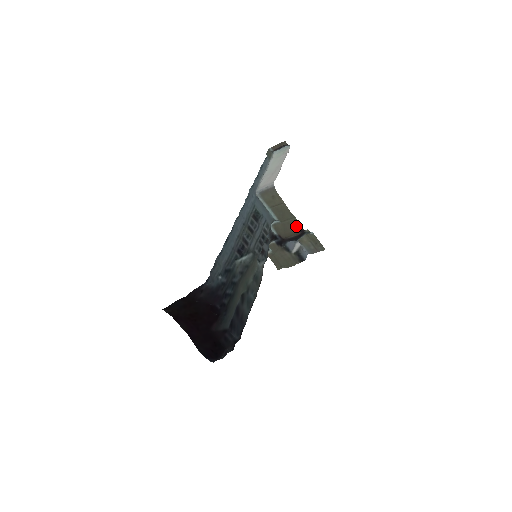
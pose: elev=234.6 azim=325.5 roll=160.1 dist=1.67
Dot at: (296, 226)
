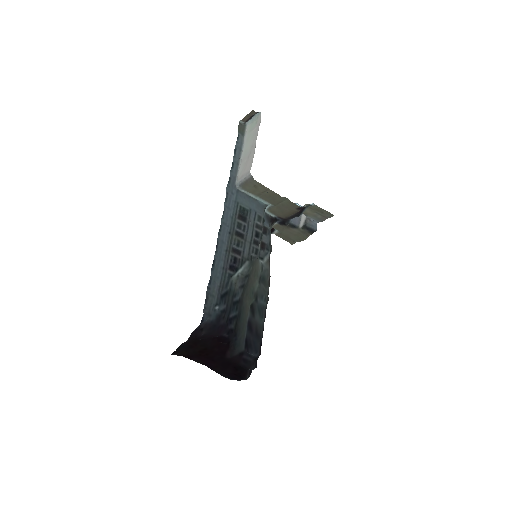
Dot at: (292, 206)
